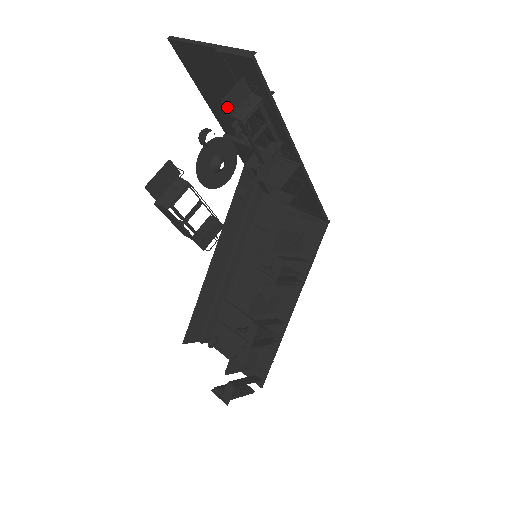
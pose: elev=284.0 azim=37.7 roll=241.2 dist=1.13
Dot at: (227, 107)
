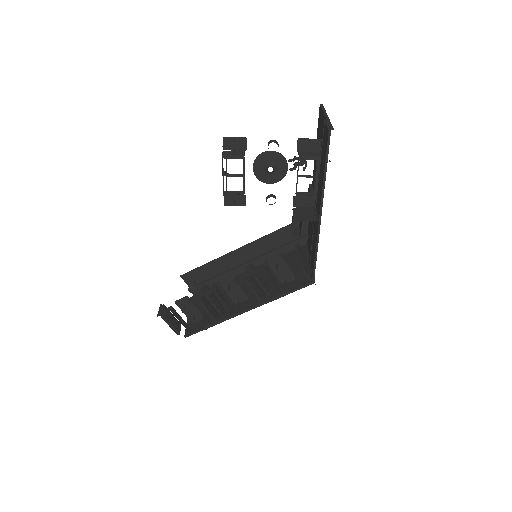
Dot at: (299, 145)
